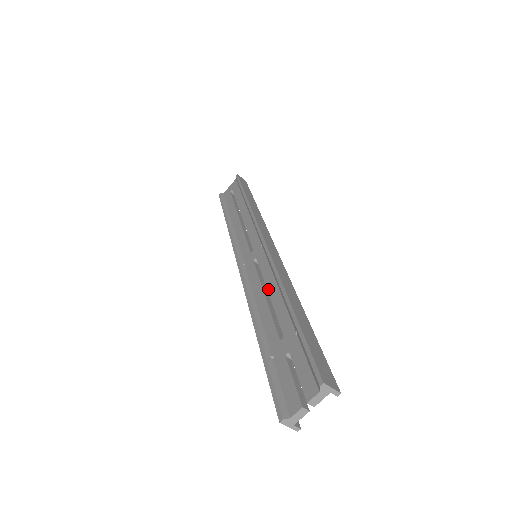
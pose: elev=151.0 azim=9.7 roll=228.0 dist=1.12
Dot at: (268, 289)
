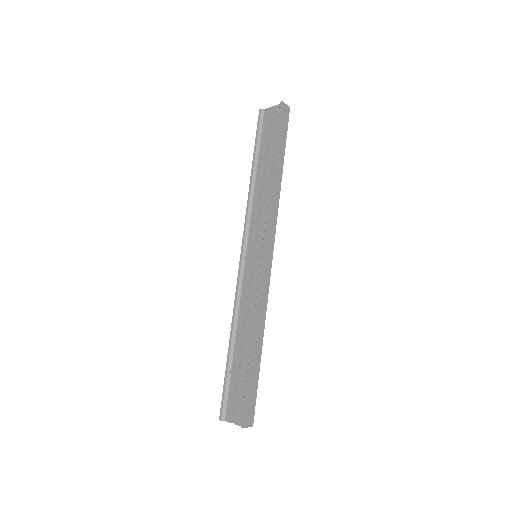
Dot at: (248, 312)
